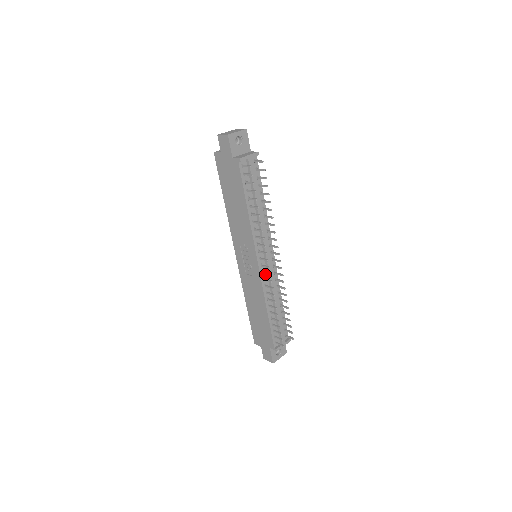
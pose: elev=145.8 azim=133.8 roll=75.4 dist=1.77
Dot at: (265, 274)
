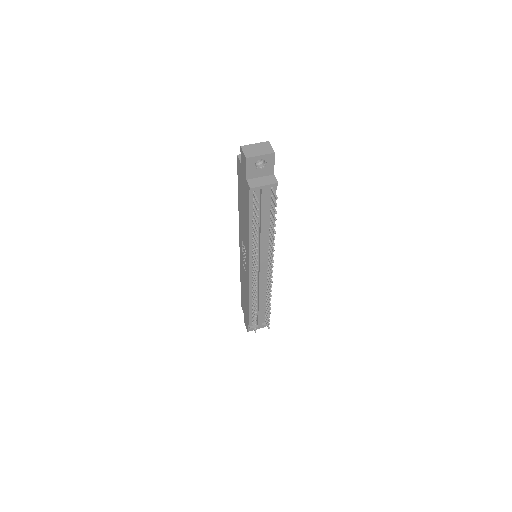
Dot at: occluded
